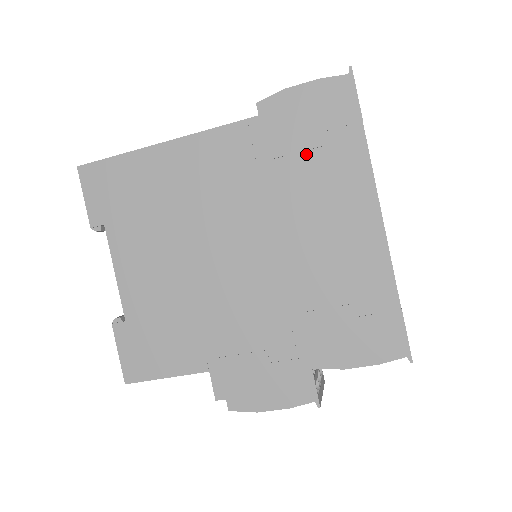
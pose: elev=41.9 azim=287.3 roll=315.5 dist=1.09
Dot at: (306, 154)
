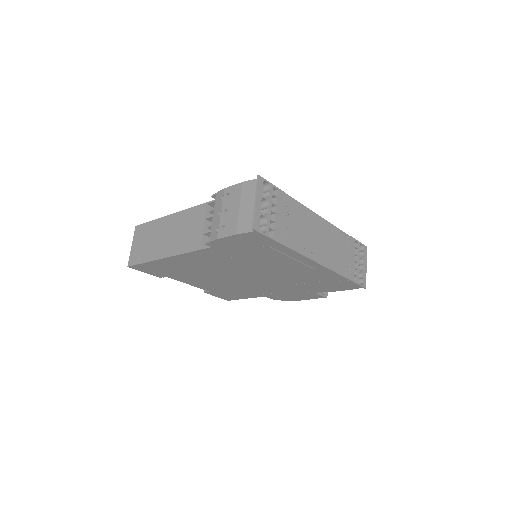
Dot at: (254, 254)
